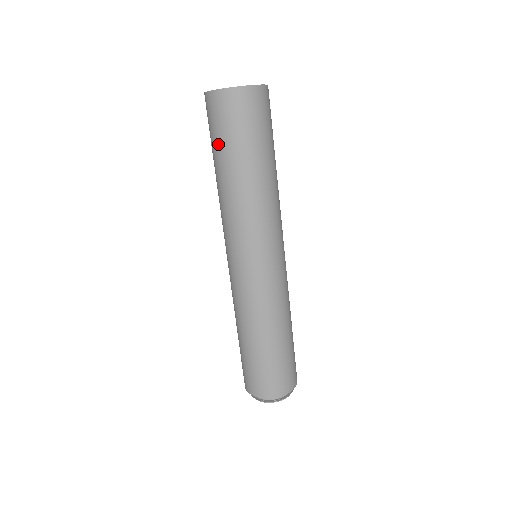
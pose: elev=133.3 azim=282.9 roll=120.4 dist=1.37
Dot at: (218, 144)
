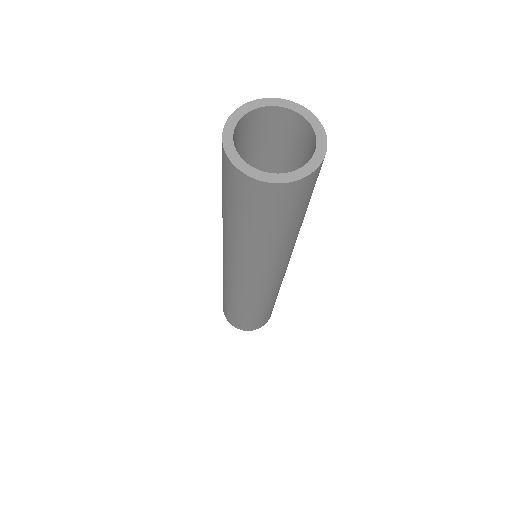
Dot at: (255, 222)
